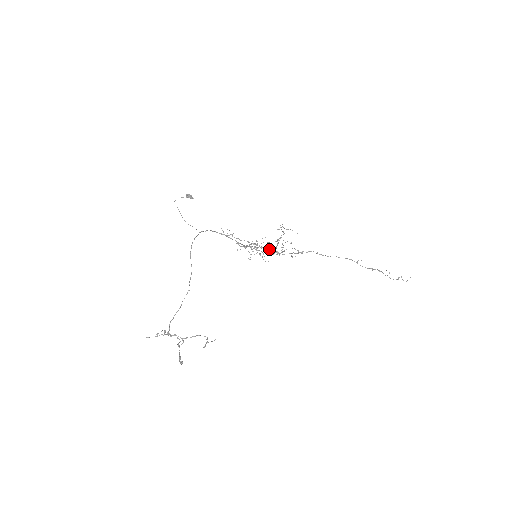
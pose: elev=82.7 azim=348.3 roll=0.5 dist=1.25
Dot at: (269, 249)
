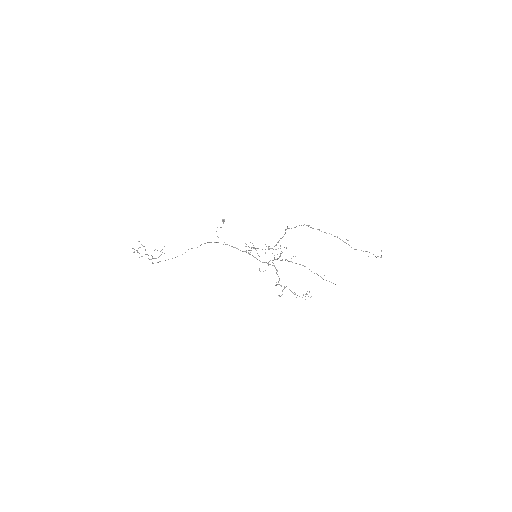
Dot at: (274, 259)
